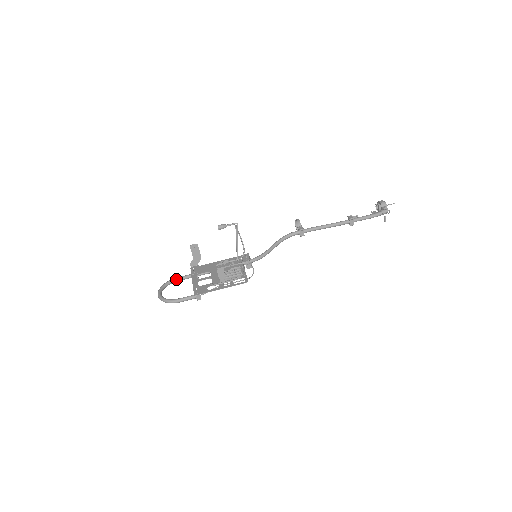
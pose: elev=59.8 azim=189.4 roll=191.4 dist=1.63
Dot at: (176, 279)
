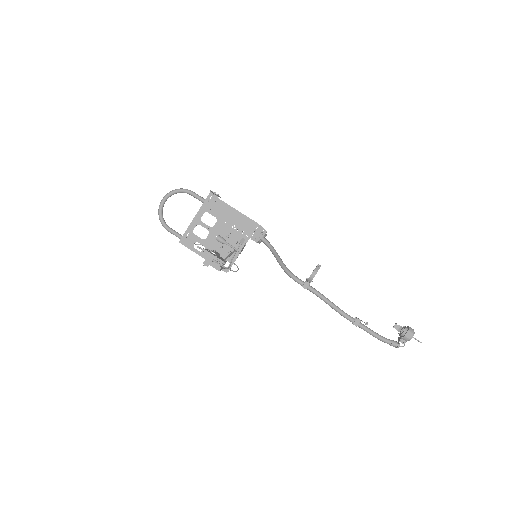
Dot at: (189, 194)
